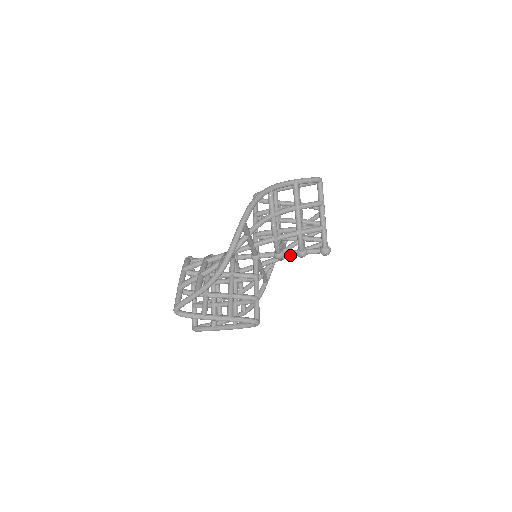
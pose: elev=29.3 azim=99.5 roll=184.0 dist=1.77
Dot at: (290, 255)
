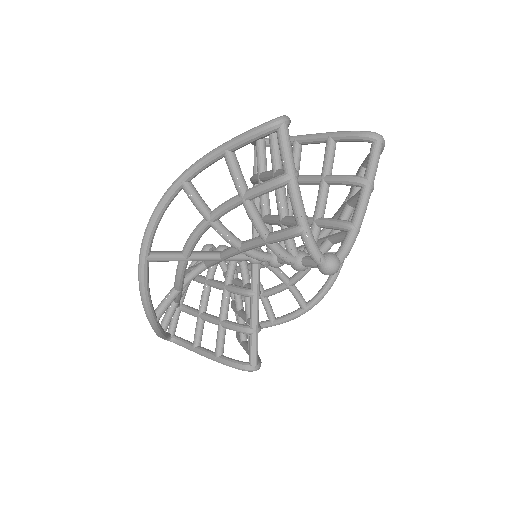
Dot at: (287, 264)
